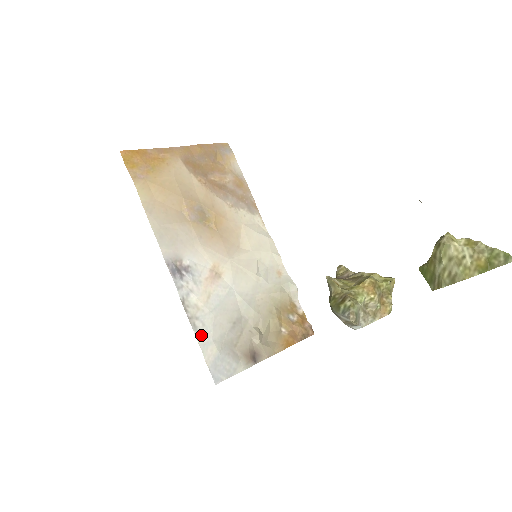
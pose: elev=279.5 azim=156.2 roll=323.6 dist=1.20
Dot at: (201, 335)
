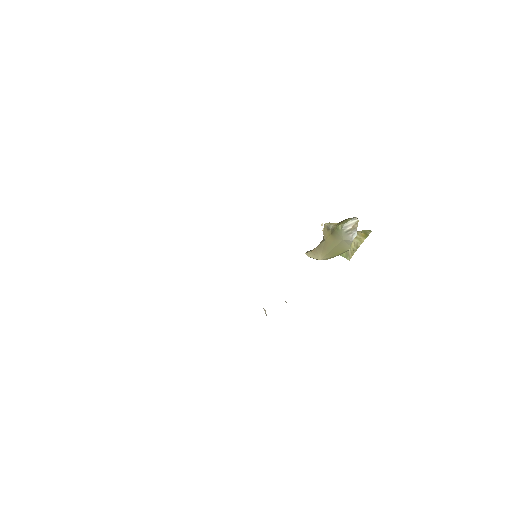
Dot at: occluded
